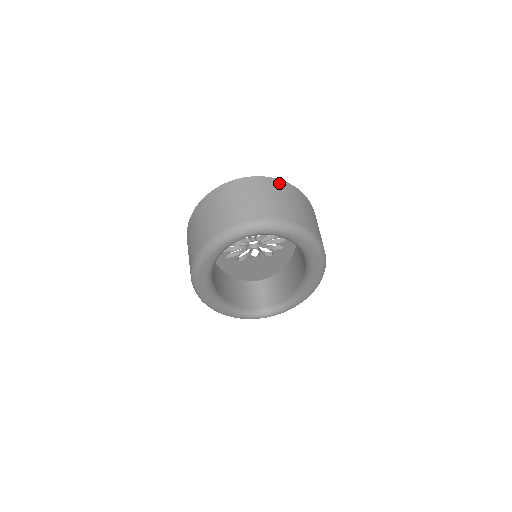
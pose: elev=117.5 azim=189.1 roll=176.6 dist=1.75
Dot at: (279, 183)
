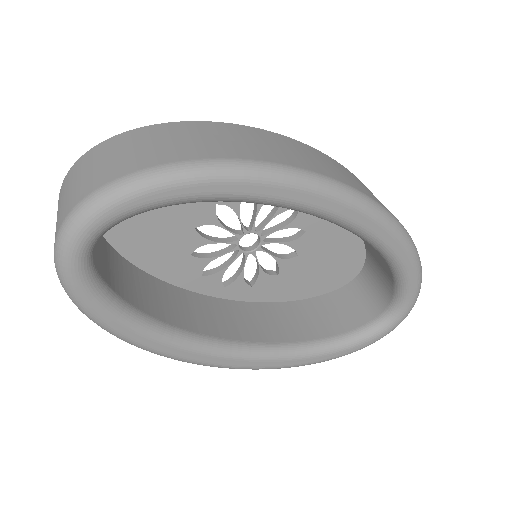
Dot at: (98, 148)
